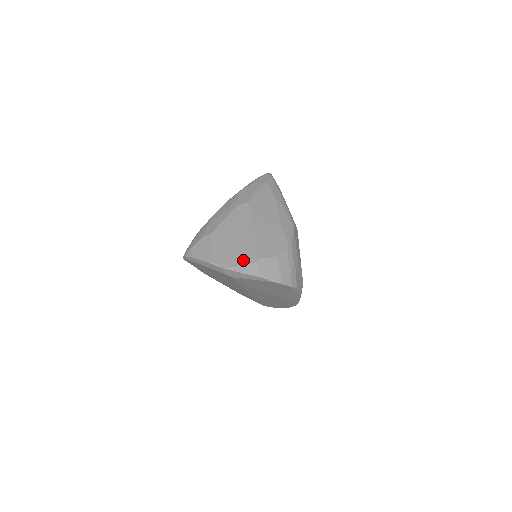
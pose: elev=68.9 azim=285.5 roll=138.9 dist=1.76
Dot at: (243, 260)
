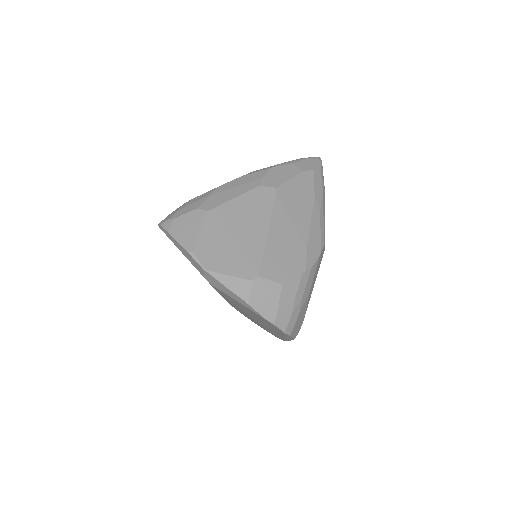
Dot at: (235, 269)
